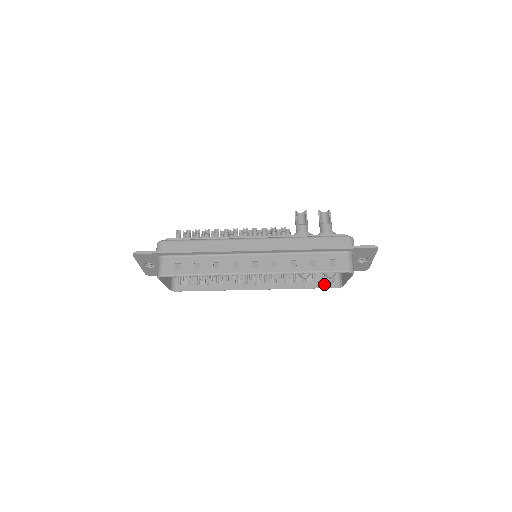
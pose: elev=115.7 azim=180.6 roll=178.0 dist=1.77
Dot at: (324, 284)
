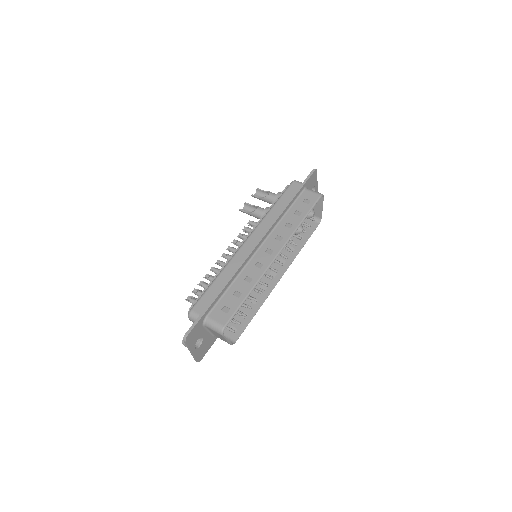
Dot at: (310, 230)
